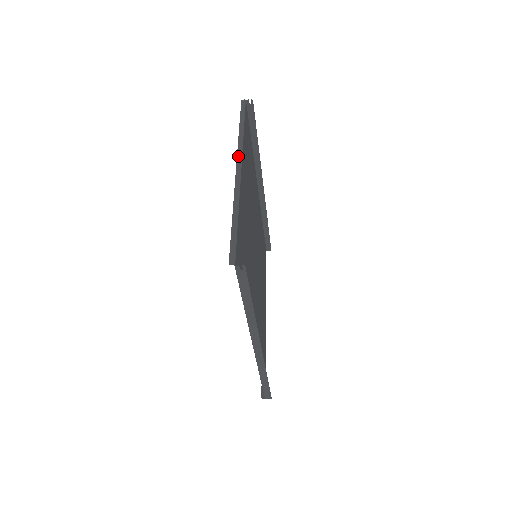
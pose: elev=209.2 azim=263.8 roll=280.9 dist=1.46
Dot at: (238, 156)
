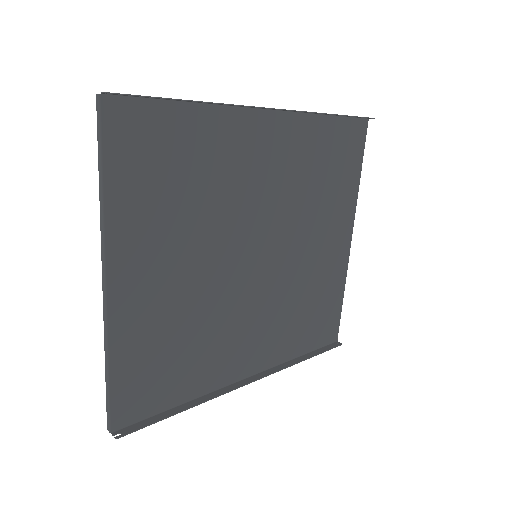
Dot at: (102, 258)
